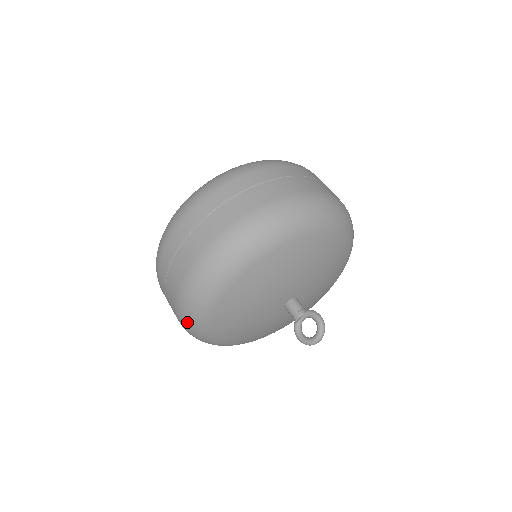
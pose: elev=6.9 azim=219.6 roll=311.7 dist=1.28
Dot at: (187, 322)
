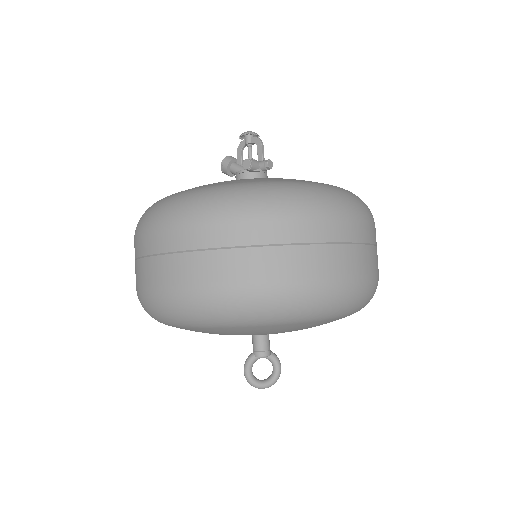
Dot at: (202, 308)
